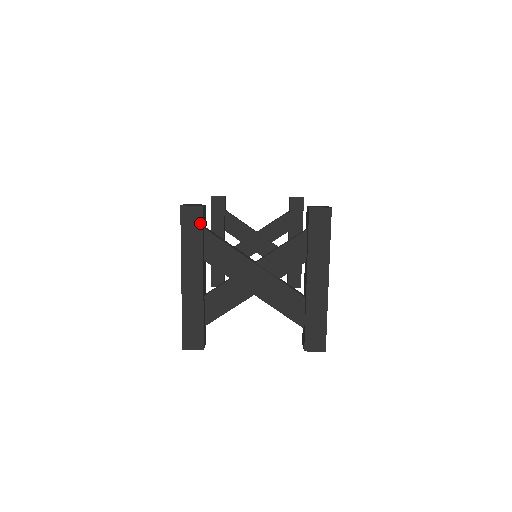
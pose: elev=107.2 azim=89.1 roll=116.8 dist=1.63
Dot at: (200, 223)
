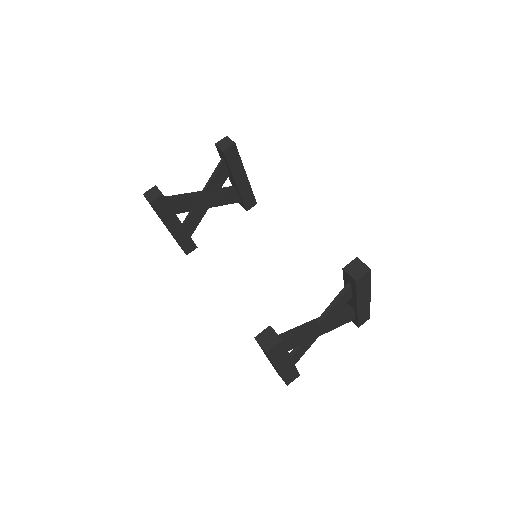
Dot at: (283, 347)
